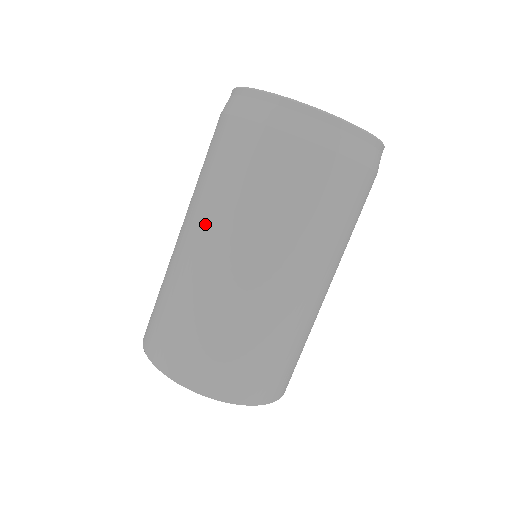
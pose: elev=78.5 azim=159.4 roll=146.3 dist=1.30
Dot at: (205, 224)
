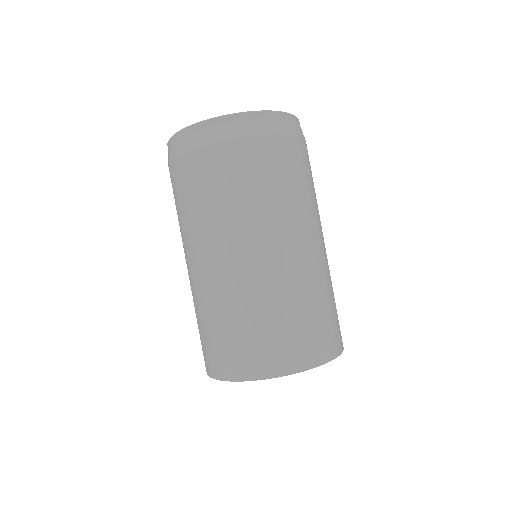
Dot at: (269, 232)
